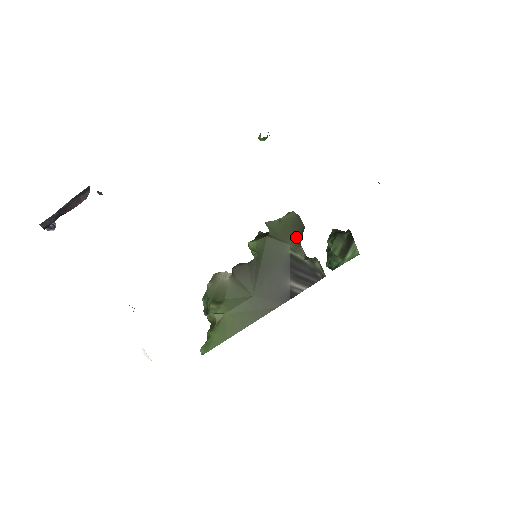
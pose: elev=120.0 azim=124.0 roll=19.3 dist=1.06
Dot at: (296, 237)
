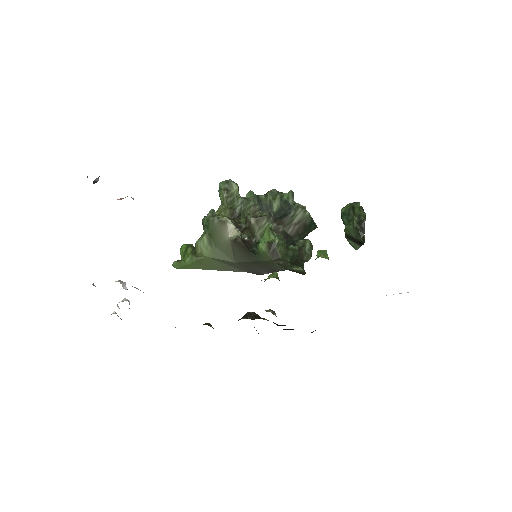
Dot at: (294, 271)
